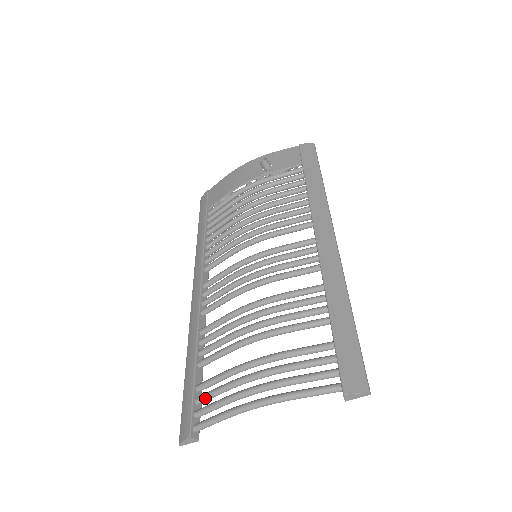
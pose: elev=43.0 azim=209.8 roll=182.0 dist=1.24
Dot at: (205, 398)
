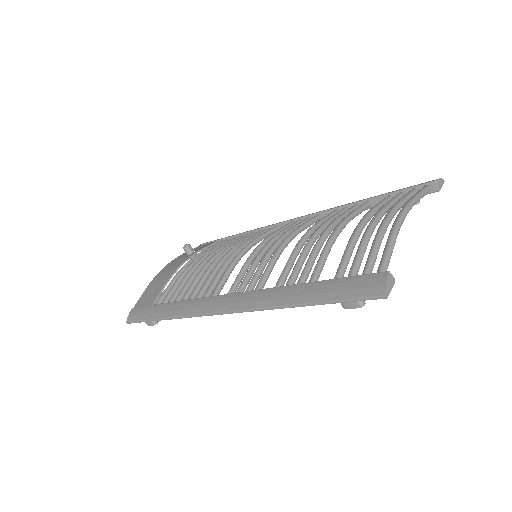
Dot at: (356, 265)
